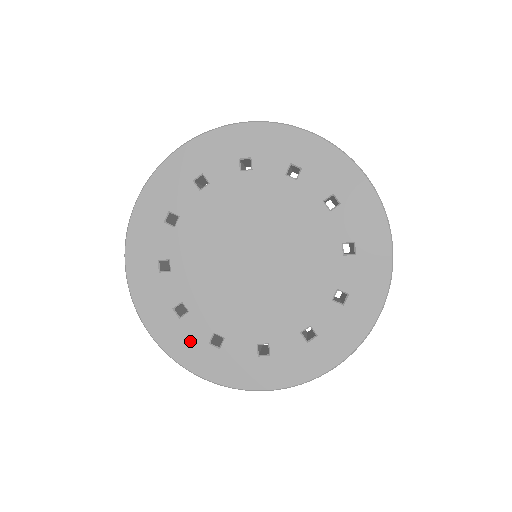
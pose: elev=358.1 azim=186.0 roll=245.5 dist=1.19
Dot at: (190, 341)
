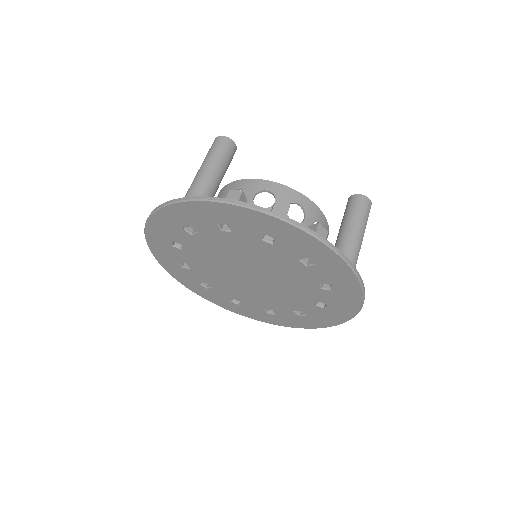
Dot at: (218, 298)
